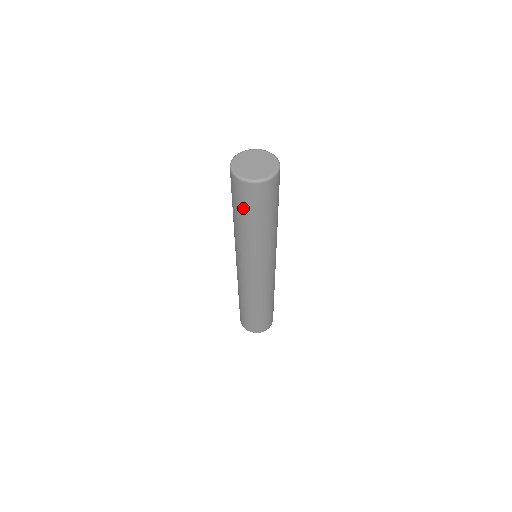
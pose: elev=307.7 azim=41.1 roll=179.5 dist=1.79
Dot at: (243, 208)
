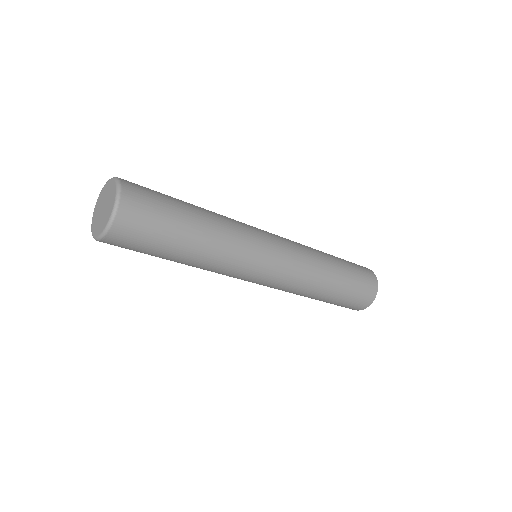
Dot at: (147, 253)
